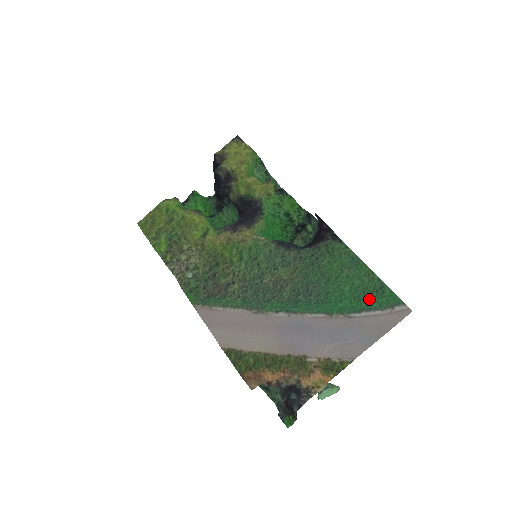
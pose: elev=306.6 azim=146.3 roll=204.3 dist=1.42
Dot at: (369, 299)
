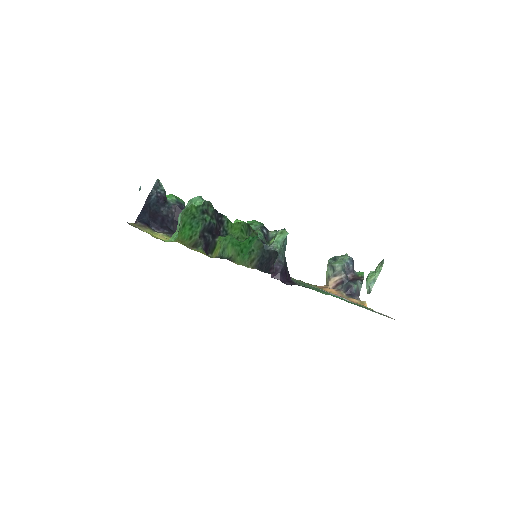
Dot at: occluded
